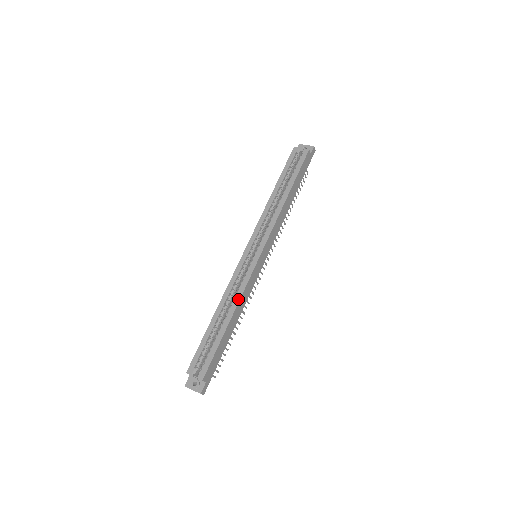
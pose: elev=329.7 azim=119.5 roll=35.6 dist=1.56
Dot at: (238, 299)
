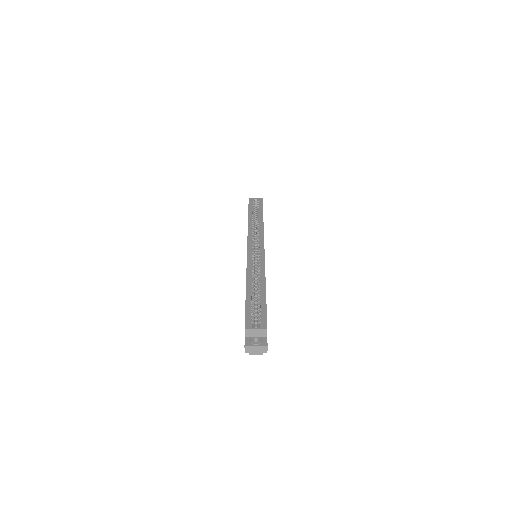
Dot at: (263, 274)
